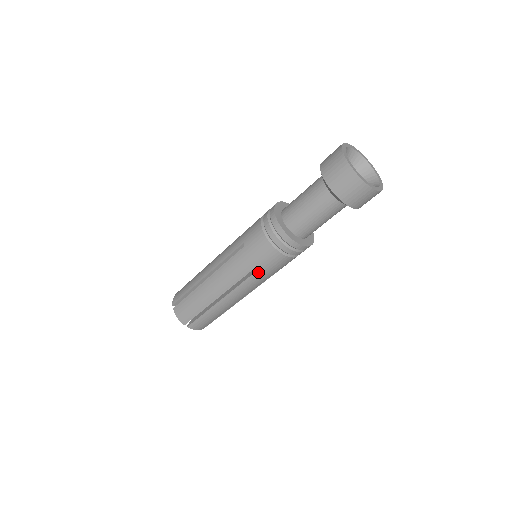
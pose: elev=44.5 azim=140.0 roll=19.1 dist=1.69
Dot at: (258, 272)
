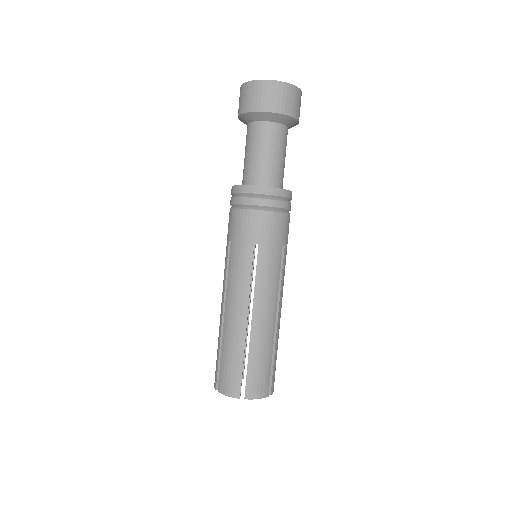
Dot at: (232, 250)
